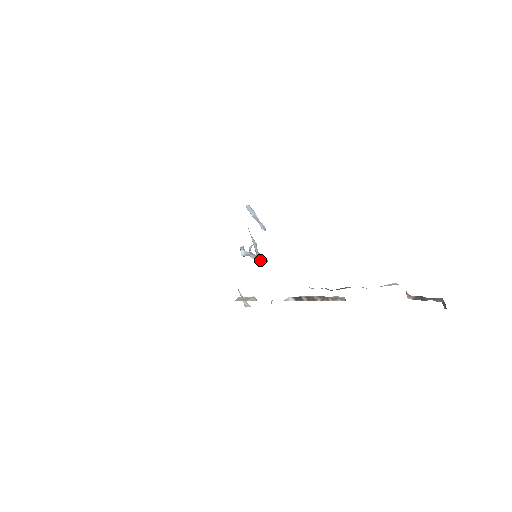
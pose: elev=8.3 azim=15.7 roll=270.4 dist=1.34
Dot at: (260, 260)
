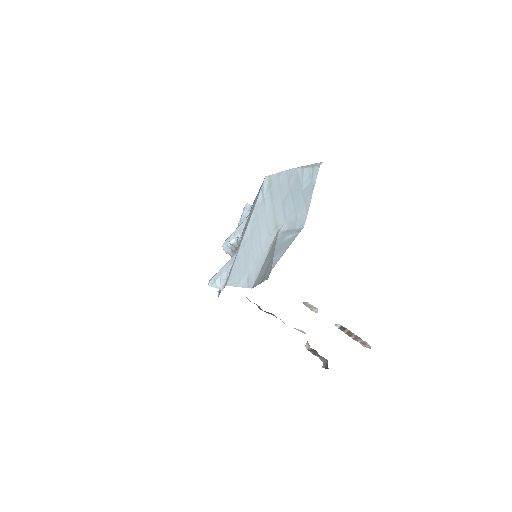
Dot at: (225, 251)
